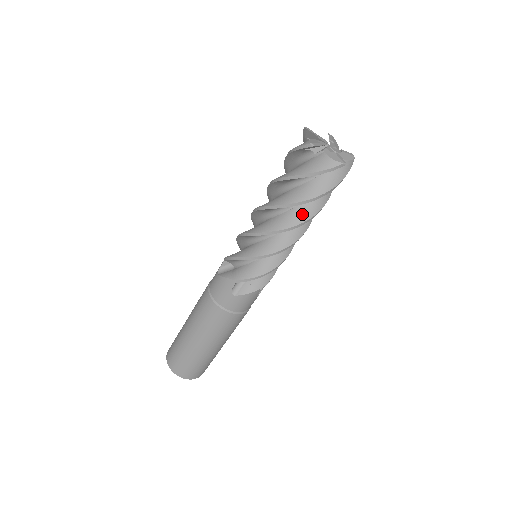
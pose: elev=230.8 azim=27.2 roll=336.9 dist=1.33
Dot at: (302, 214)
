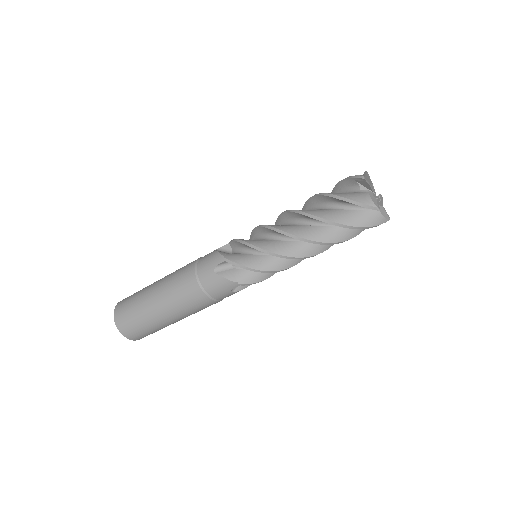
Dot at: occluded
